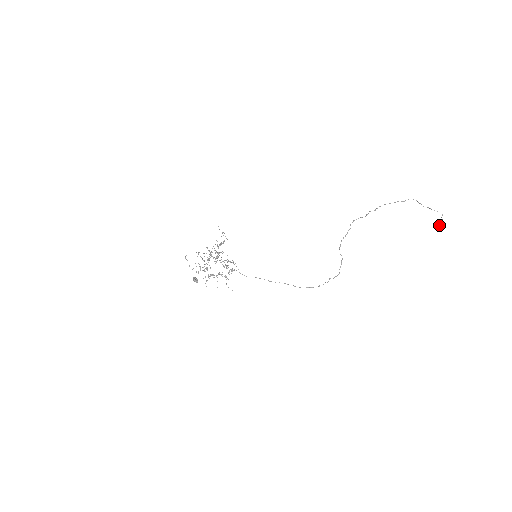
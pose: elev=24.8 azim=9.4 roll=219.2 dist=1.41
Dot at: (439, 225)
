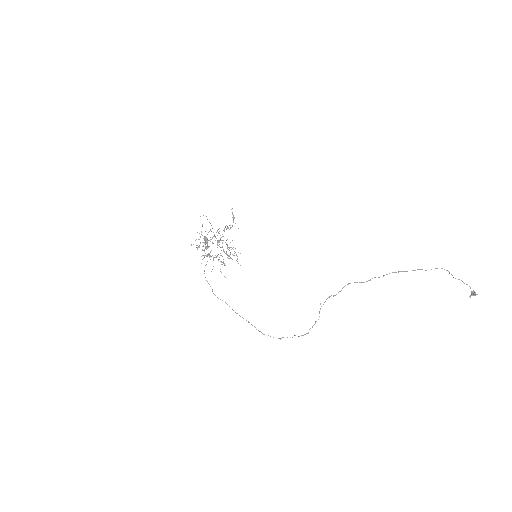
Dot at: (470, 296)
